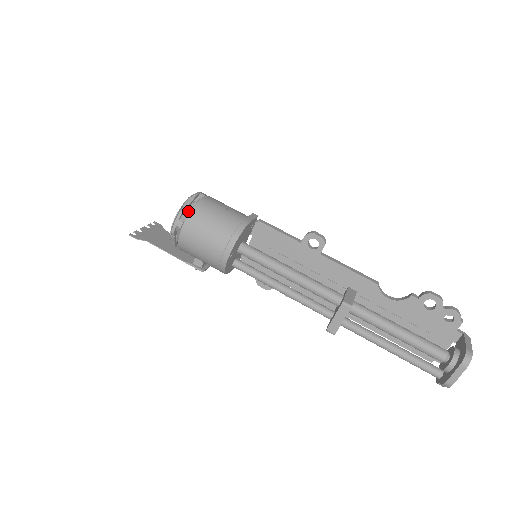
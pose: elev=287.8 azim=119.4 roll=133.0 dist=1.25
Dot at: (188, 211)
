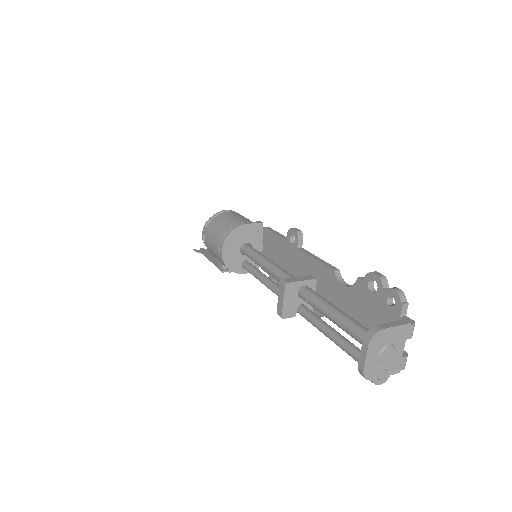
Dot at: occluded
